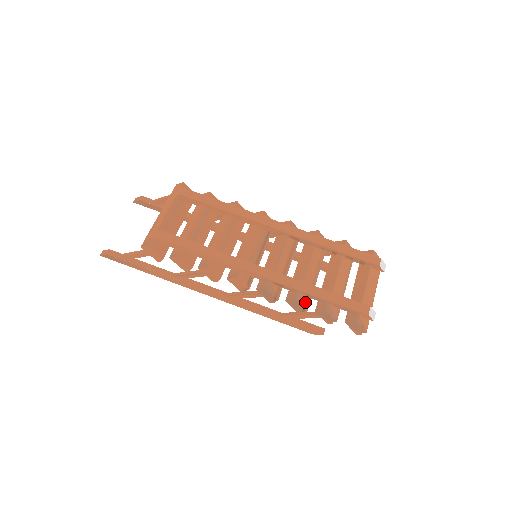
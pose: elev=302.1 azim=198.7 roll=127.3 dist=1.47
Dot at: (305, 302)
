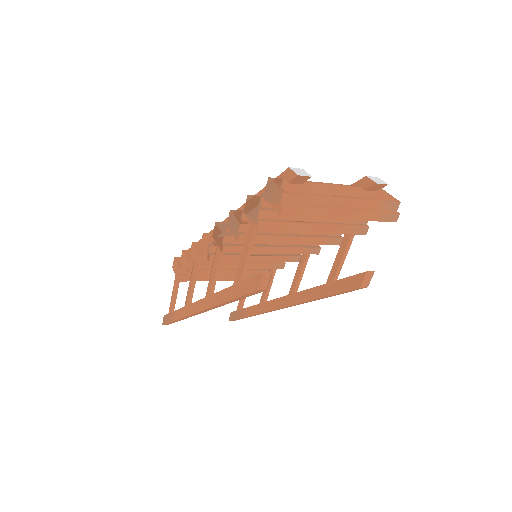
Dot at: (245, 220)
